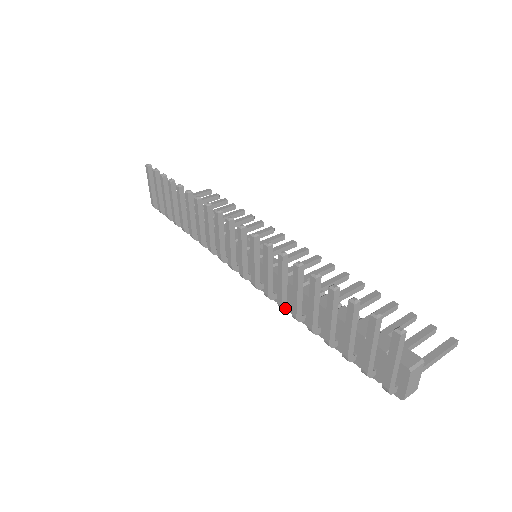
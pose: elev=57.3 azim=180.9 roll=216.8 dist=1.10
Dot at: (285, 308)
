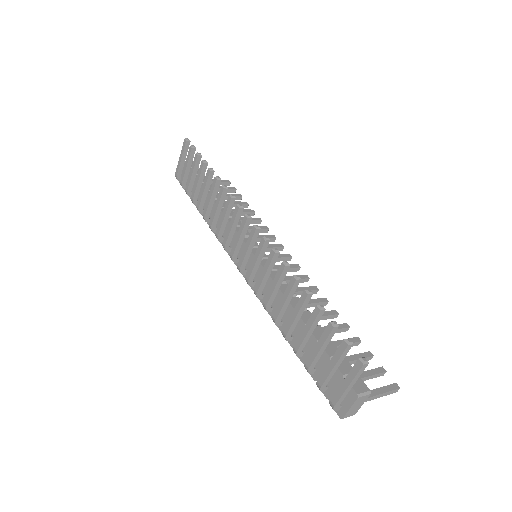
Dot at: (268, 309)
